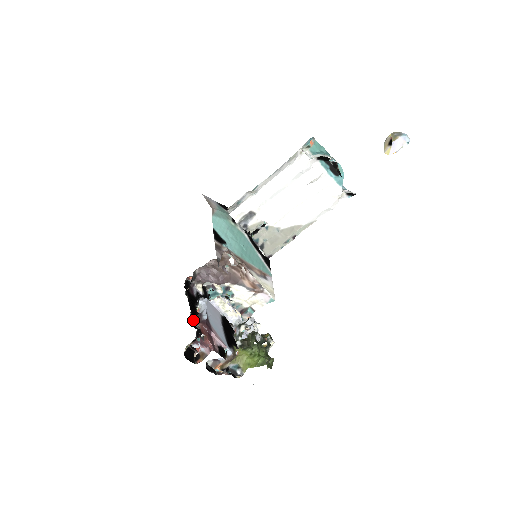
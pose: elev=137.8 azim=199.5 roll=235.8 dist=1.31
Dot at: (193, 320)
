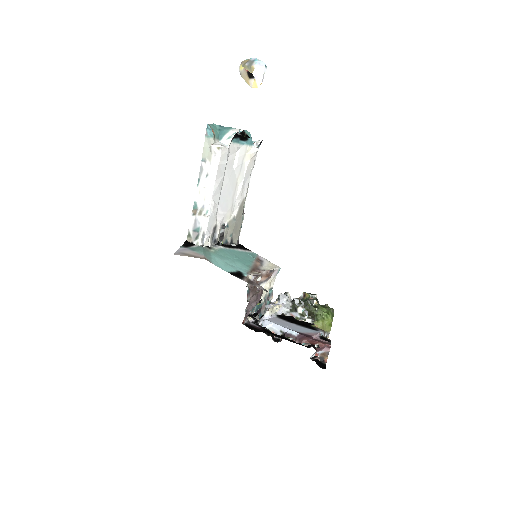
Dot at: occluded
